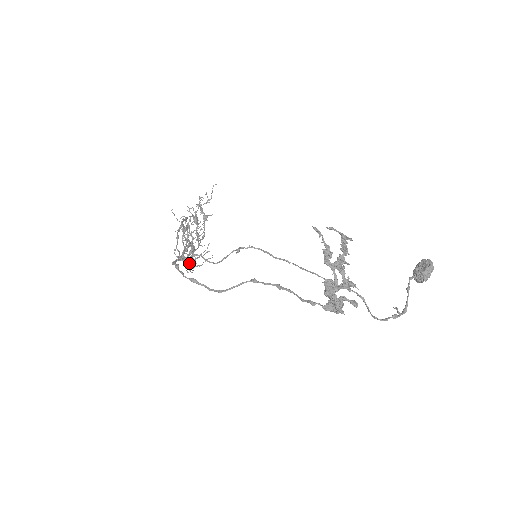
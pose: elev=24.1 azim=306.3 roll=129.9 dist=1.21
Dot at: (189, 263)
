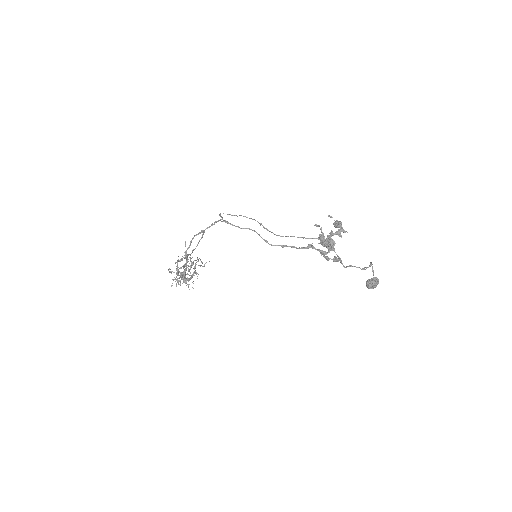
Dot at: (178, 278)
